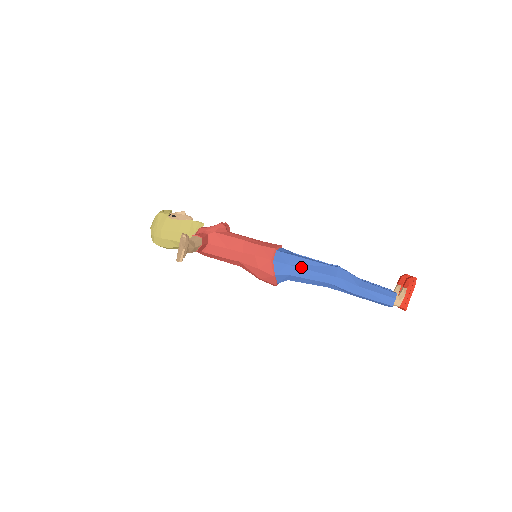
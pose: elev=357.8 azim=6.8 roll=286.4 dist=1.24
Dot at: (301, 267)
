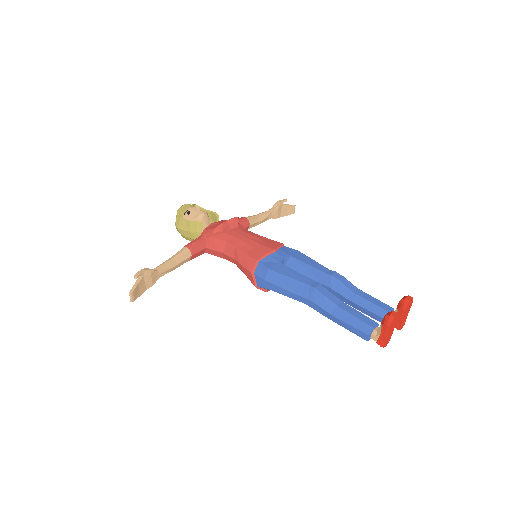
Dot at: (276, 284)
